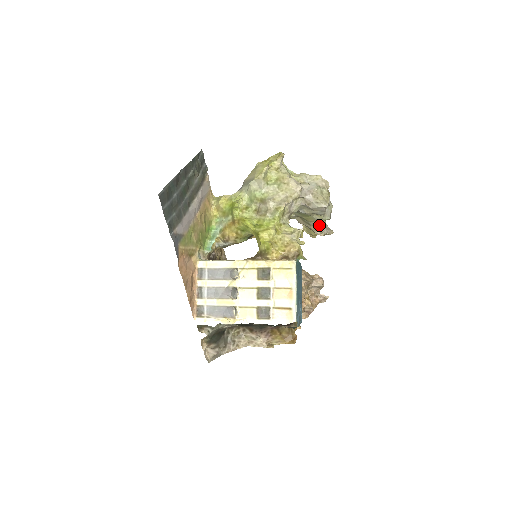
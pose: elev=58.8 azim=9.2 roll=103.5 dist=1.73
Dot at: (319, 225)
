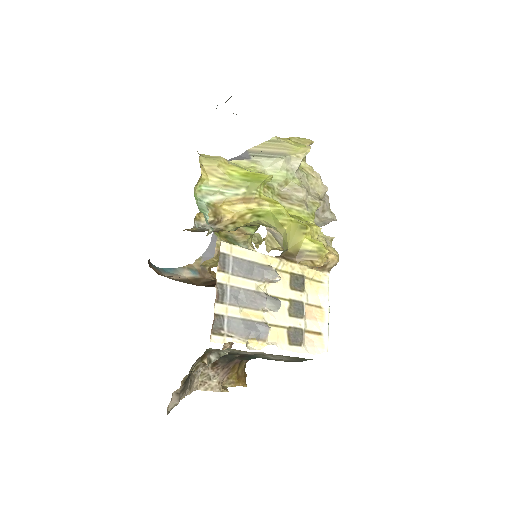
Dot at: occluded
